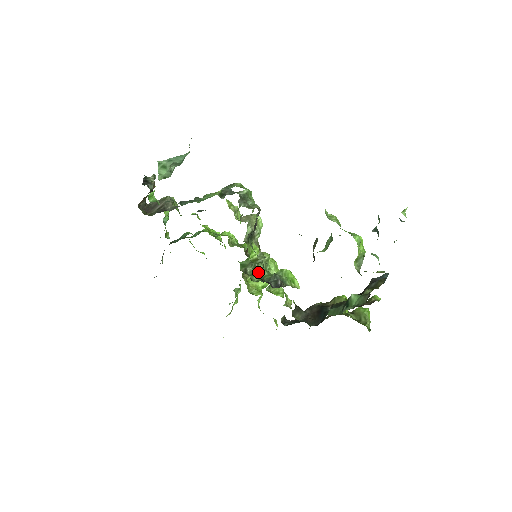
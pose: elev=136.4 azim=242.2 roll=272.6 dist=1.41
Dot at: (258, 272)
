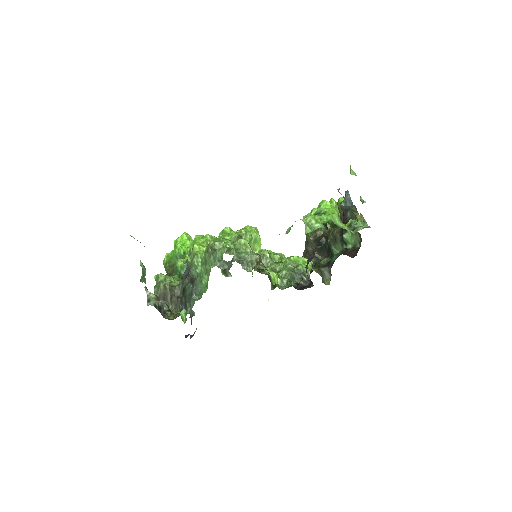
Dot at: occluded
